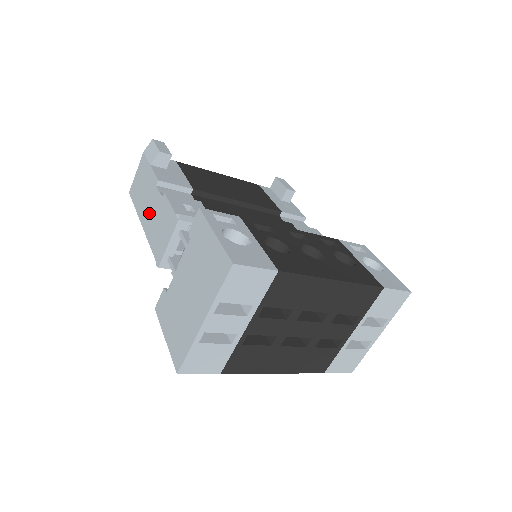
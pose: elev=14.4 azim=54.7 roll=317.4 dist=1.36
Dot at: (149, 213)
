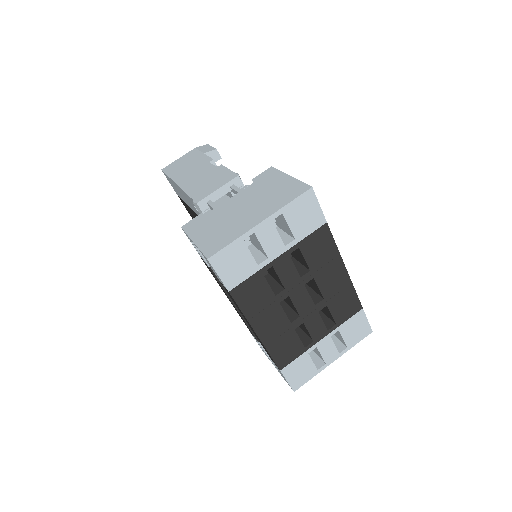
Dot at: (192, 176)
